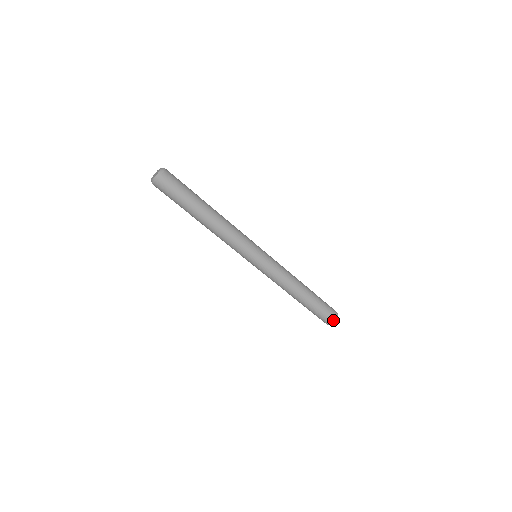
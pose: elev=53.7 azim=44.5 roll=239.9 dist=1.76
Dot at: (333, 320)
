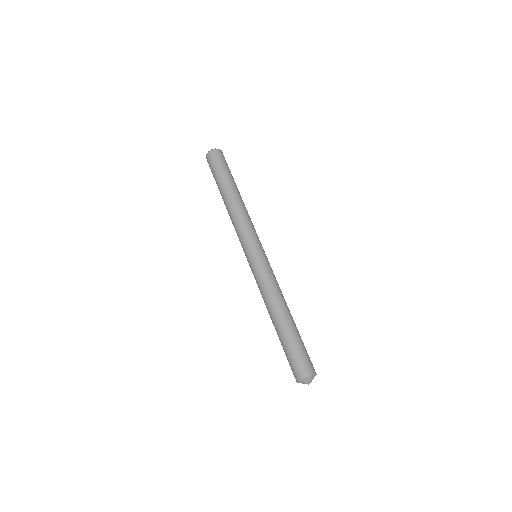
Dot at: occluded
